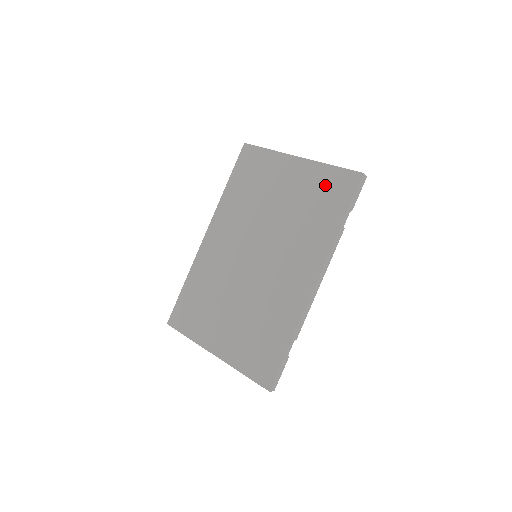
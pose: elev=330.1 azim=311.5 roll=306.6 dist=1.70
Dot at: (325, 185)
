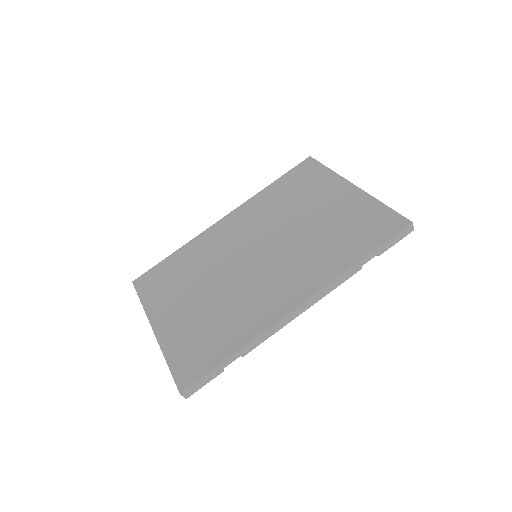
Dot at: (365, 218)
